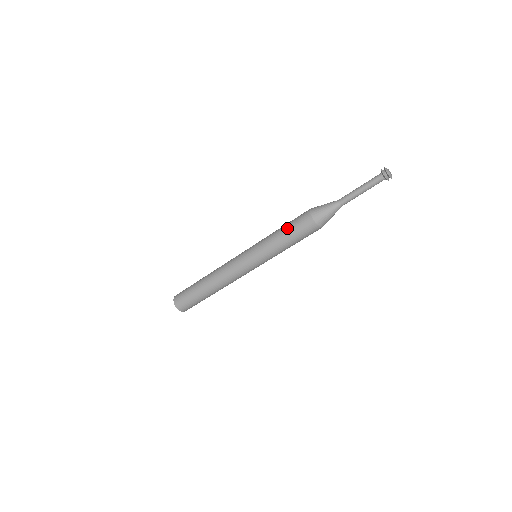
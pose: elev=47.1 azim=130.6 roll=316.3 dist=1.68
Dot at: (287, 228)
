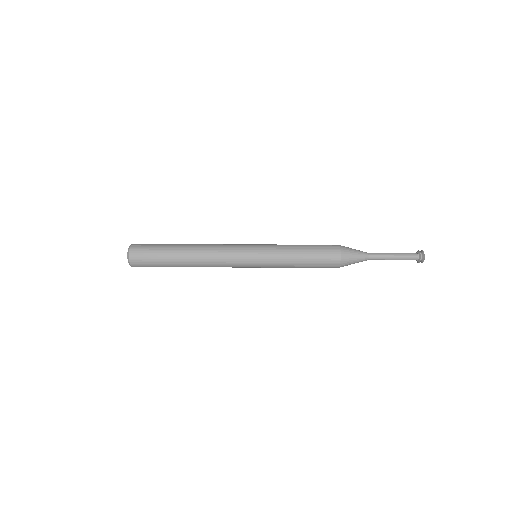
Dot at: occluded
